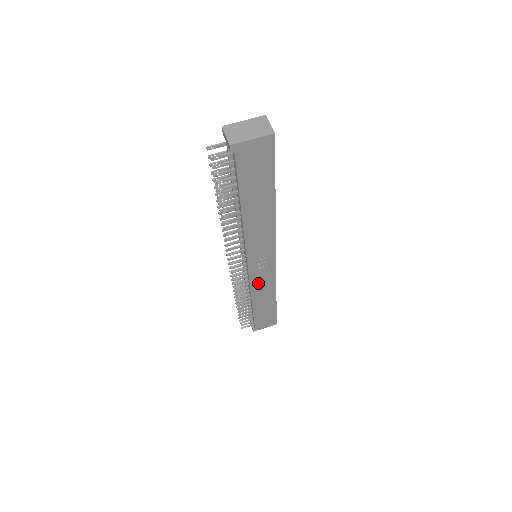
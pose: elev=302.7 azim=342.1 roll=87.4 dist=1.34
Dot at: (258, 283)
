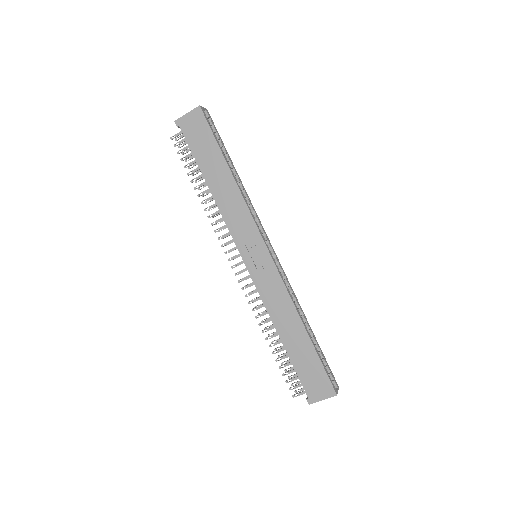
Dot at: (267, 292)
